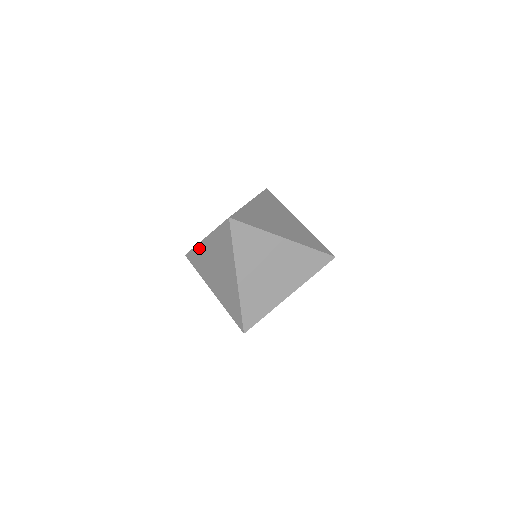
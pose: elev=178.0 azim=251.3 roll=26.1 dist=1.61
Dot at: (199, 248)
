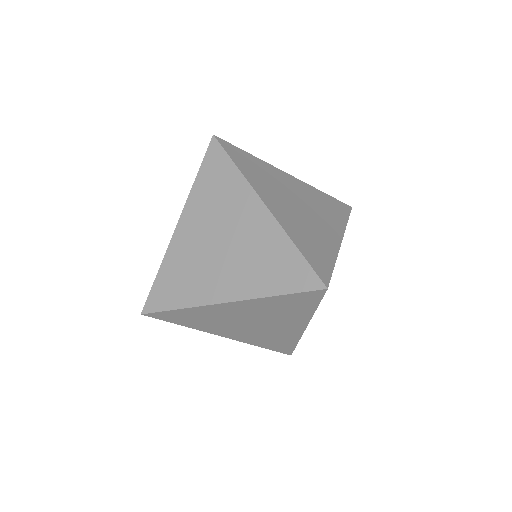
Dot at: (201, 310)
